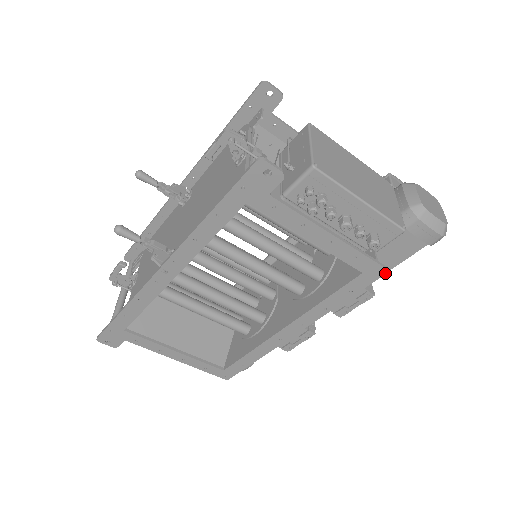
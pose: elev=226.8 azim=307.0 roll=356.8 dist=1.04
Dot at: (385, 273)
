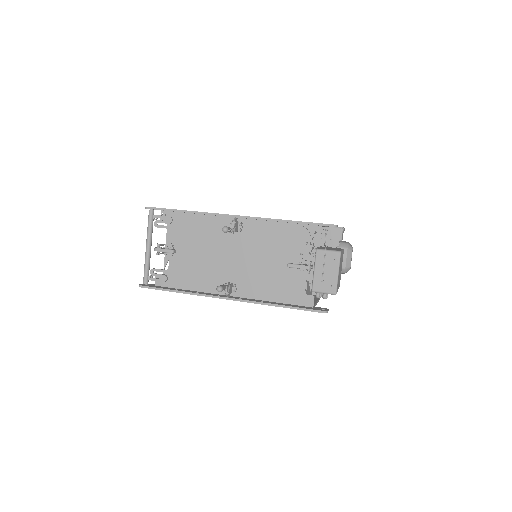
Dot at: occluded
